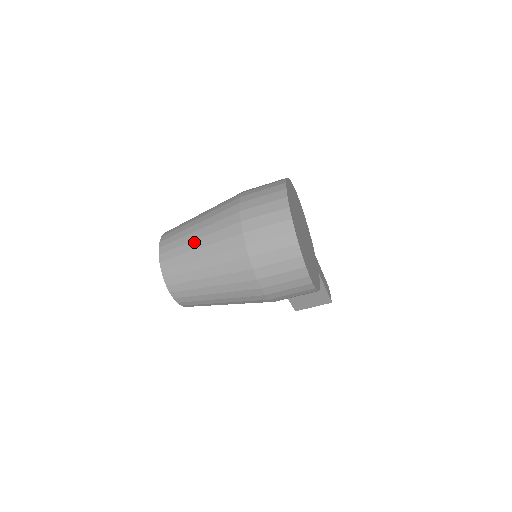
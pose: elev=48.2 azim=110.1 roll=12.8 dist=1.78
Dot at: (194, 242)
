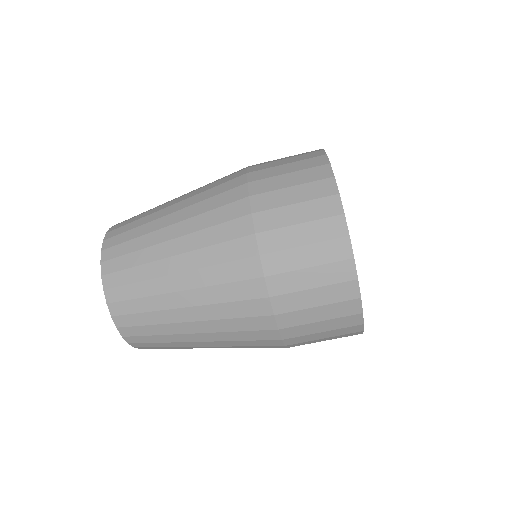
Dot at: (179, 311)
